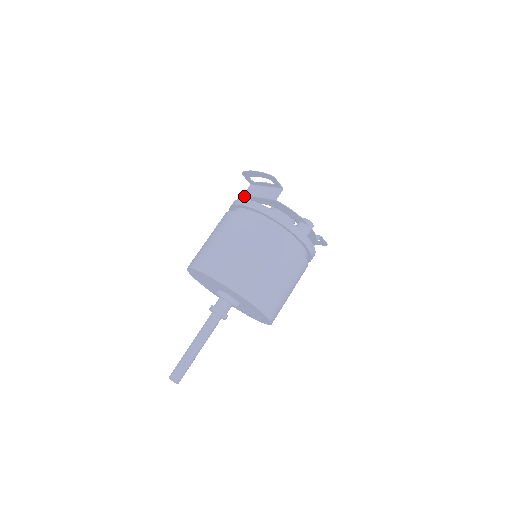
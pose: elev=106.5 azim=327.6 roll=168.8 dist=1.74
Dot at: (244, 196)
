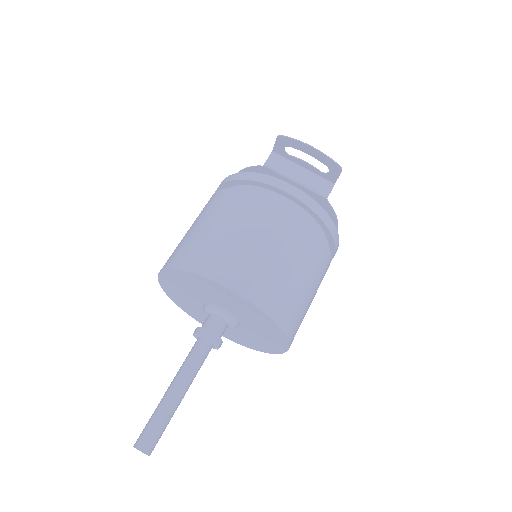
Dot at: (261, 166)
